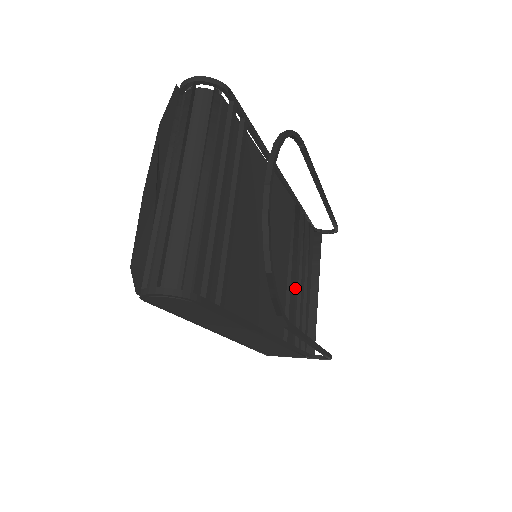
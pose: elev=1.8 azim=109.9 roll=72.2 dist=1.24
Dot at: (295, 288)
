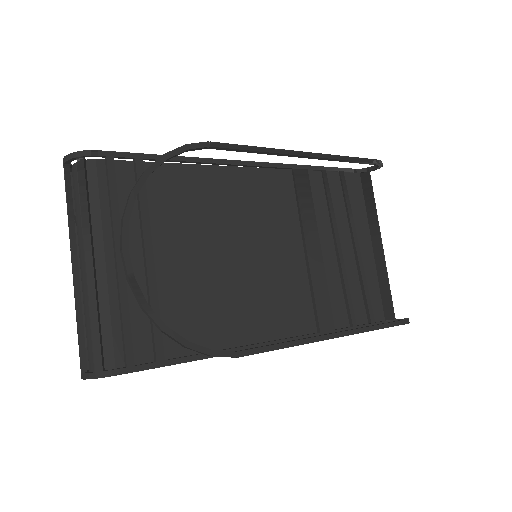
Dot at: (323, 266)
